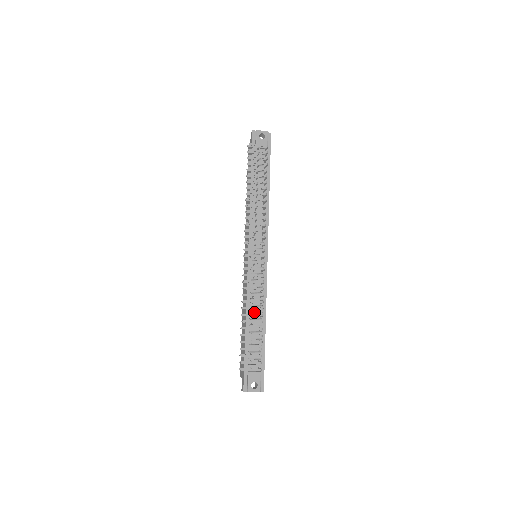
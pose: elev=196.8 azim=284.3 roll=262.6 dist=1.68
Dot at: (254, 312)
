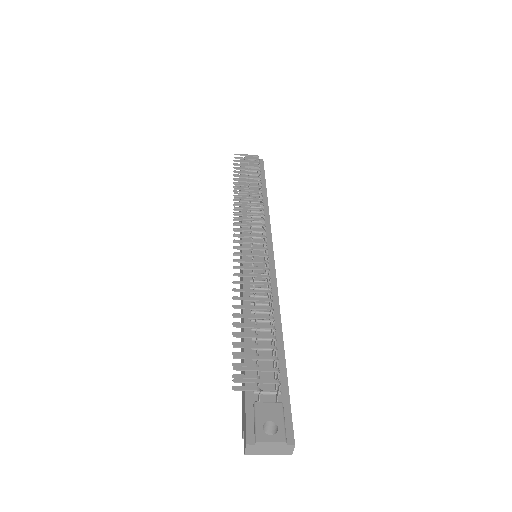
Dot at: (258, 311)
